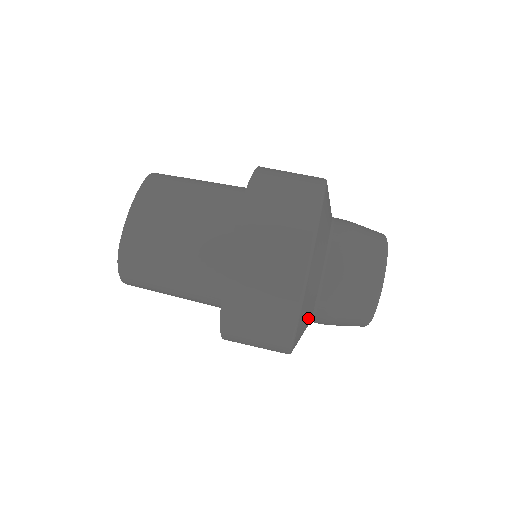
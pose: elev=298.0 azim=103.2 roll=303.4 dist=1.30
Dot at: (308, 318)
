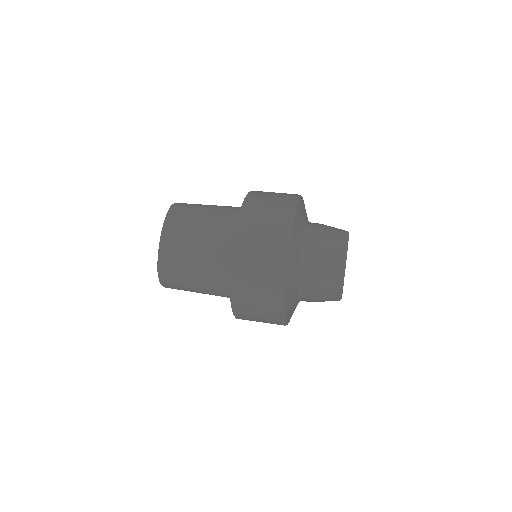
Dot at: (294, 304)
